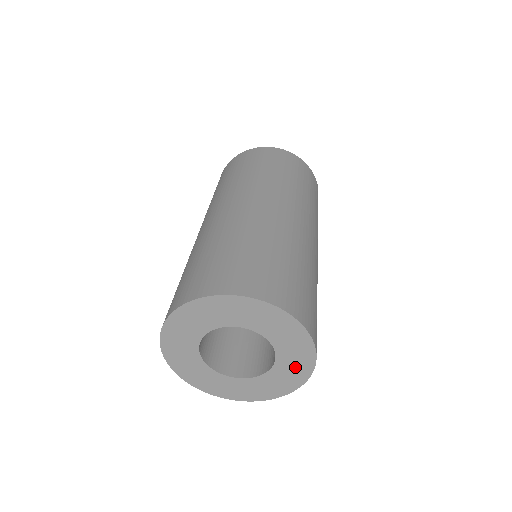
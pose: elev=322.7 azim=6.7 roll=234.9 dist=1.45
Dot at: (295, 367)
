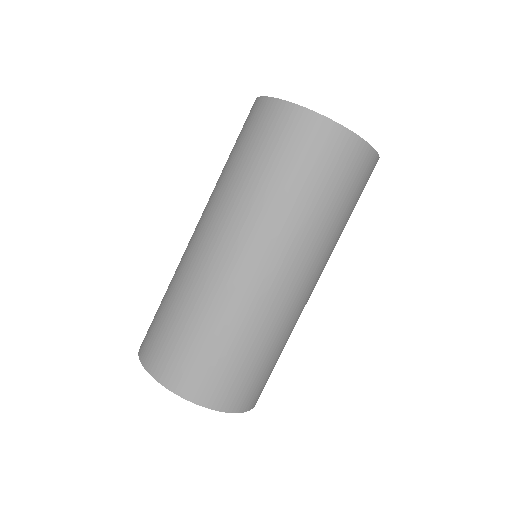
Dot at: occluded
